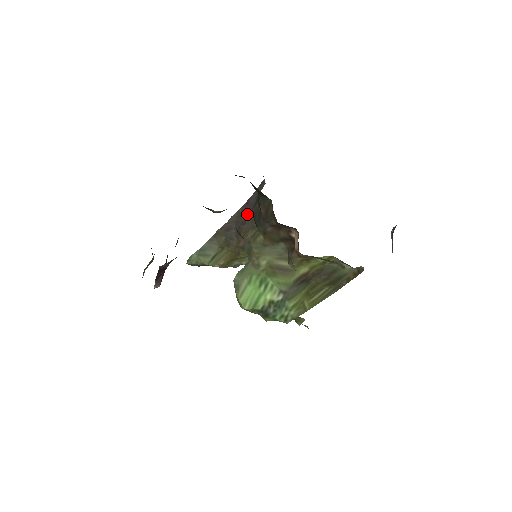
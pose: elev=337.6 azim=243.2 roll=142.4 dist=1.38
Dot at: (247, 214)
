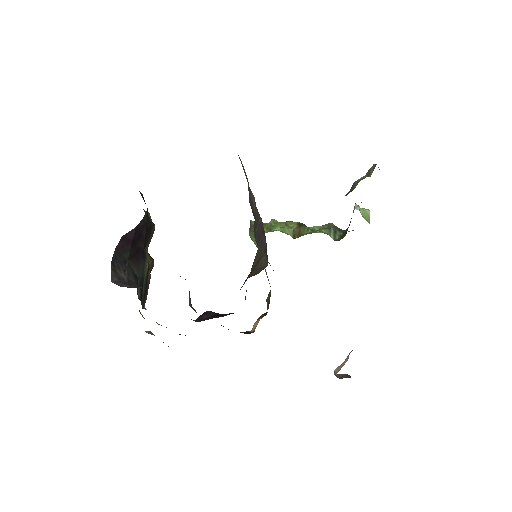
Dot at: (258, 238)
